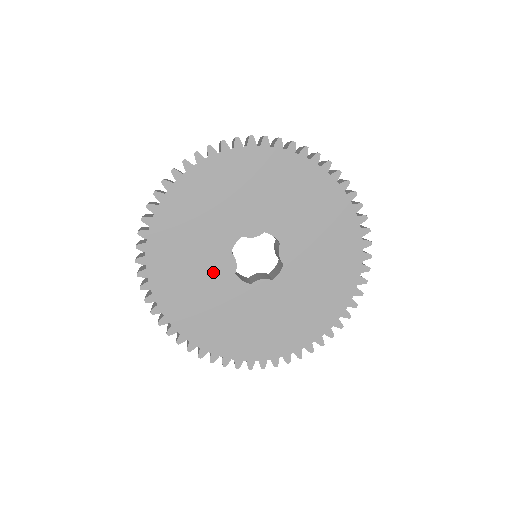
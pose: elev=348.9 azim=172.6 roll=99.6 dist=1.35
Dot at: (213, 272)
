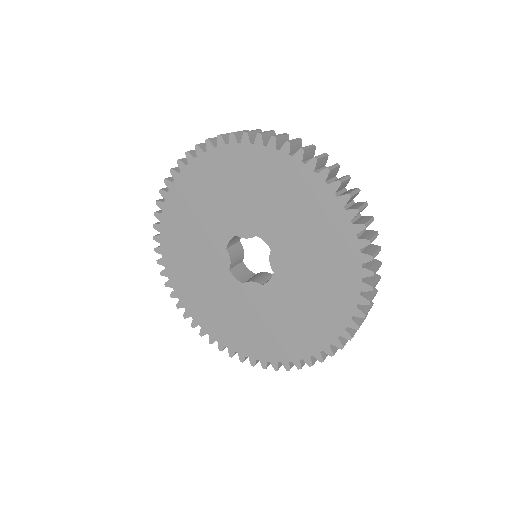
Dot at: (211, 263)
